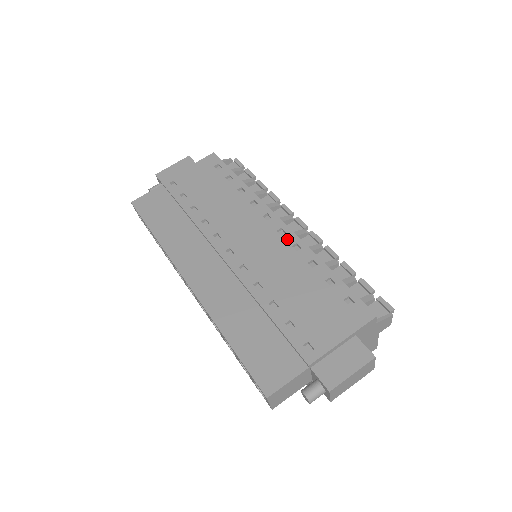
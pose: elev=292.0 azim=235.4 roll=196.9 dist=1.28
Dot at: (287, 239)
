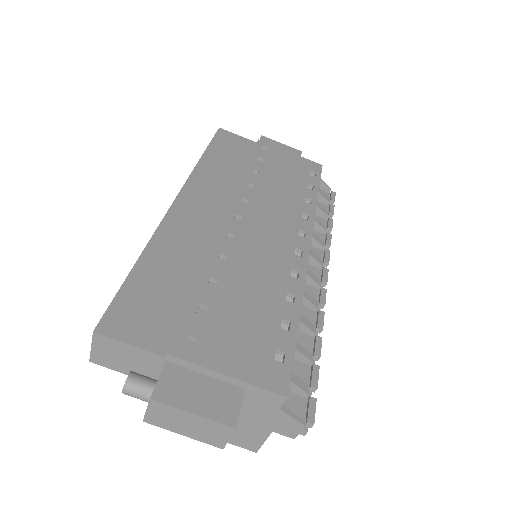
Dot at: (296, 261)
